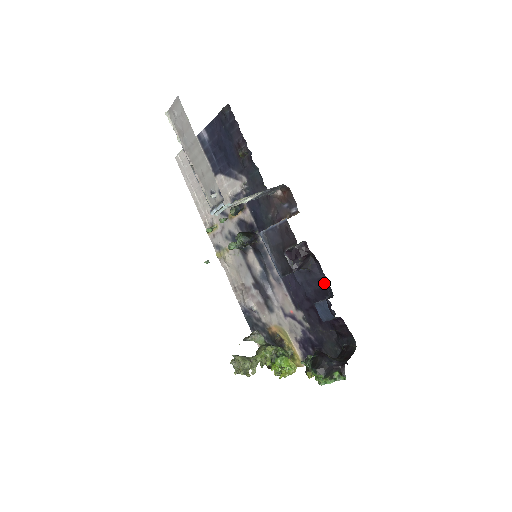
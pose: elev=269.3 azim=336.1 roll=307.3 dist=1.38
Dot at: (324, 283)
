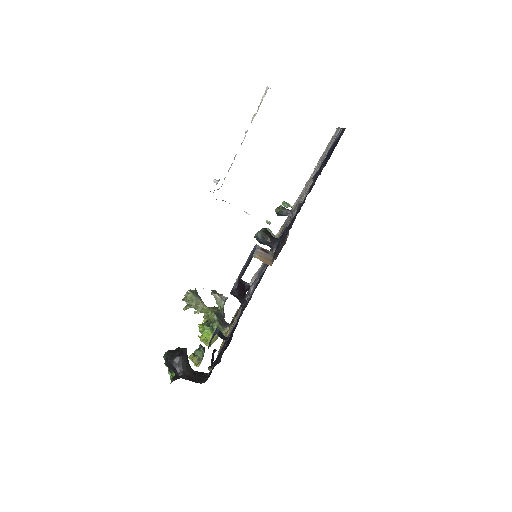
Dot at: occluded
